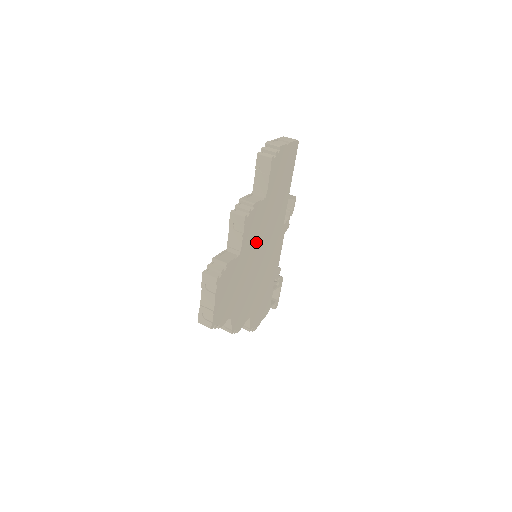
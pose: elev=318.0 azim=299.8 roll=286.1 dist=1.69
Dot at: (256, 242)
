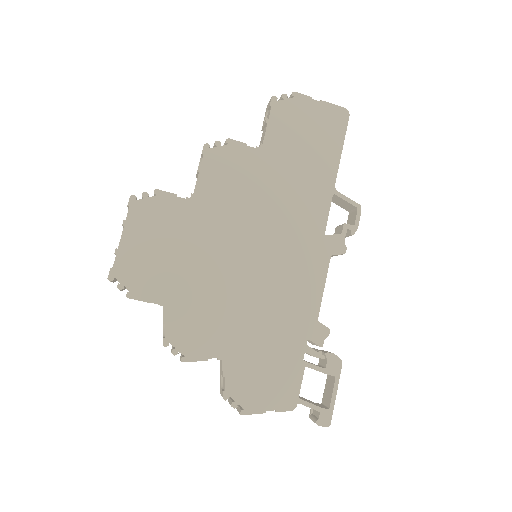
Dot at: (238, 209)
